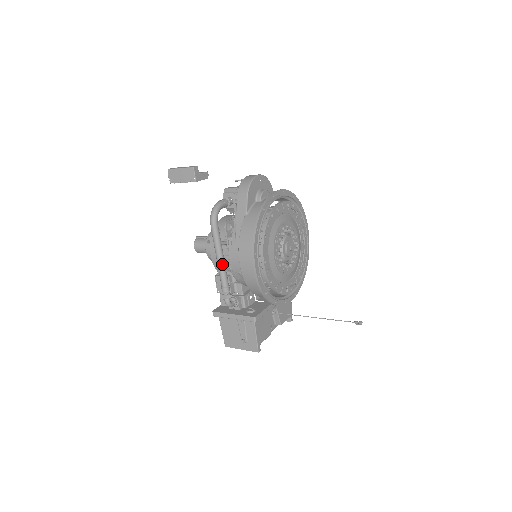
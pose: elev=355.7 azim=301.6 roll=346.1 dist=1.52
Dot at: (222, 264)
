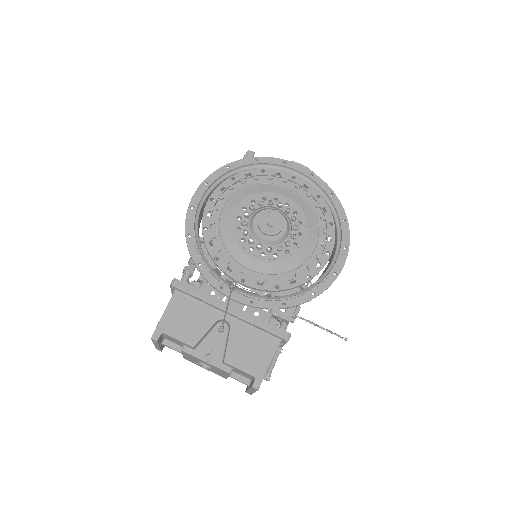
Dot at: occluded
